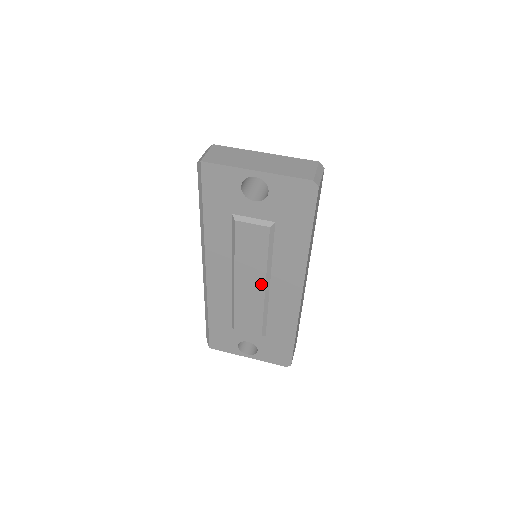
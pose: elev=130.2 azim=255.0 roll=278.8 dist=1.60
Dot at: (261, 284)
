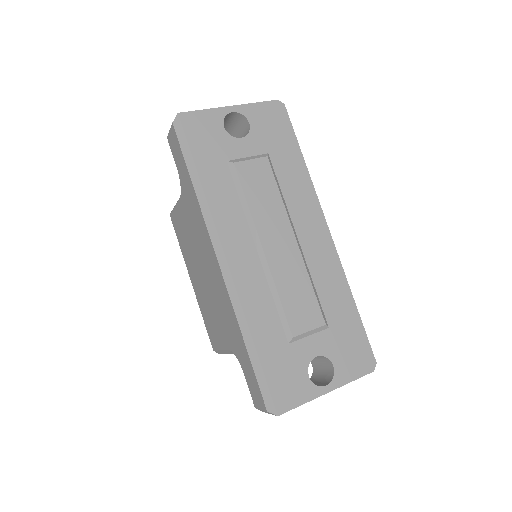
Dot at: (290, 237)
